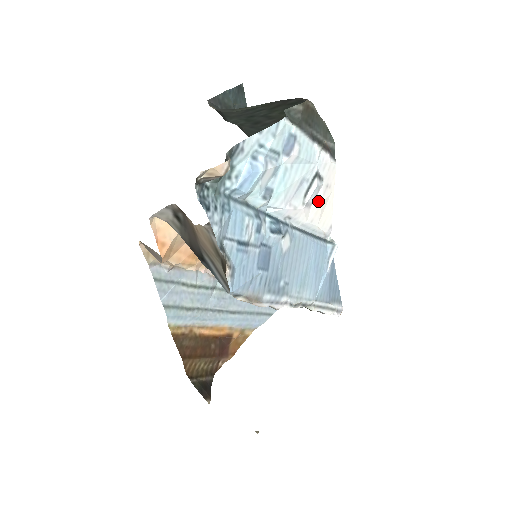
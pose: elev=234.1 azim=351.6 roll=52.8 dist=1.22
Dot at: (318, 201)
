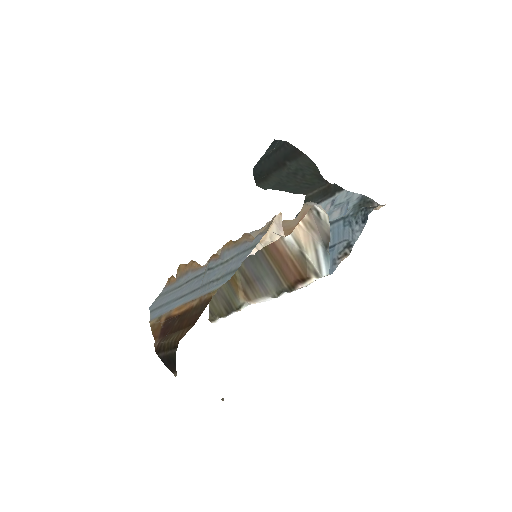
Dot at: occluded
